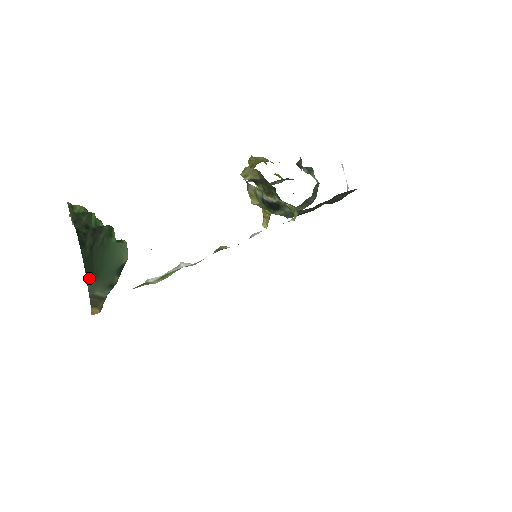
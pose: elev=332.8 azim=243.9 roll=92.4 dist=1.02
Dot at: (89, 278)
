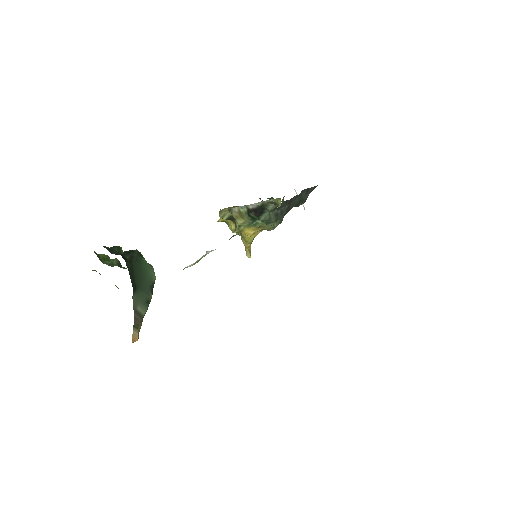
Dot at: (134, 288)
